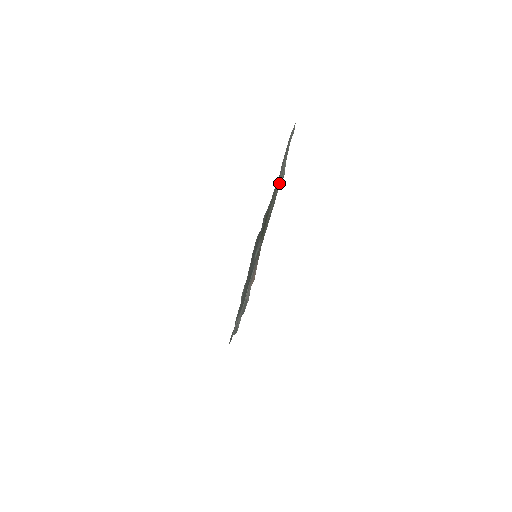
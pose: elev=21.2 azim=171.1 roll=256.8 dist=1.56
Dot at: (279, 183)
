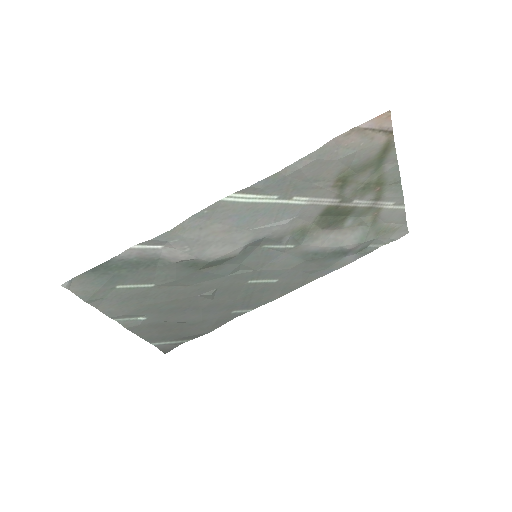
Dot at: (392, 200)
